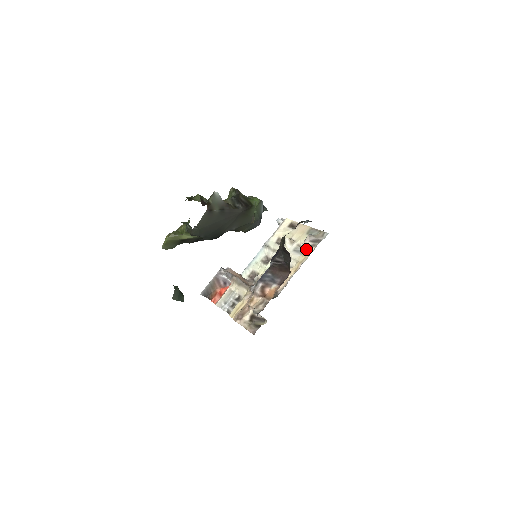
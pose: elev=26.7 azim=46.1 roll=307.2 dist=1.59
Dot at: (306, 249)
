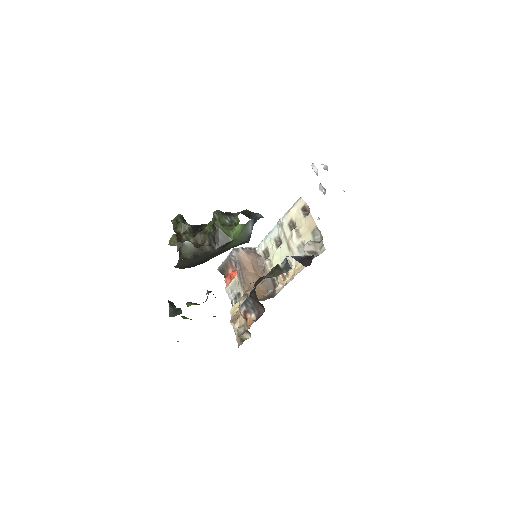
Dot at: occluded
